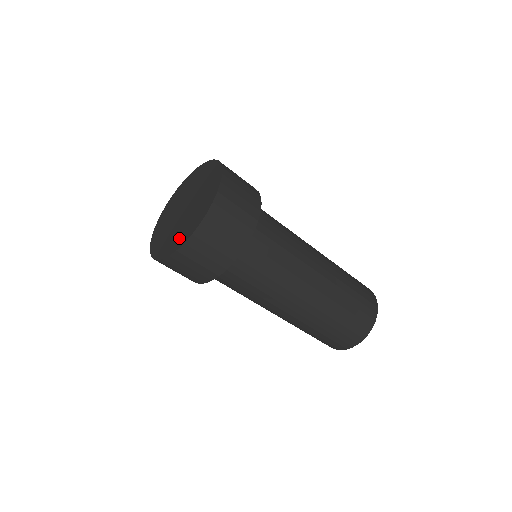
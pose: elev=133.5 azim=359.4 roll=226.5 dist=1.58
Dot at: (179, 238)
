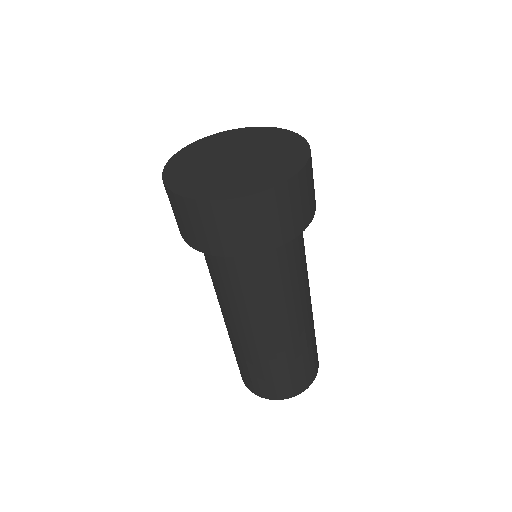
Dot at: (231, 187)
